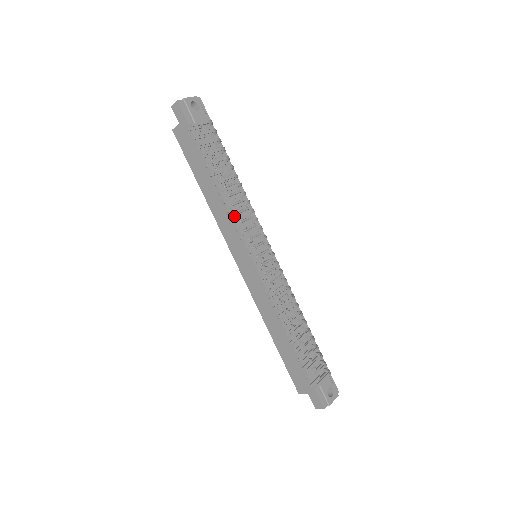
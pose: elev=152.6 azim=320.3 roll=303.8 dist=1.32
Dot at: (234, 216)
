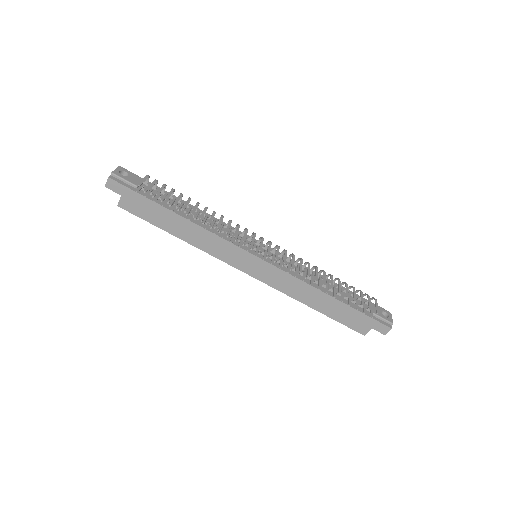
Dot at: (219, 235)
